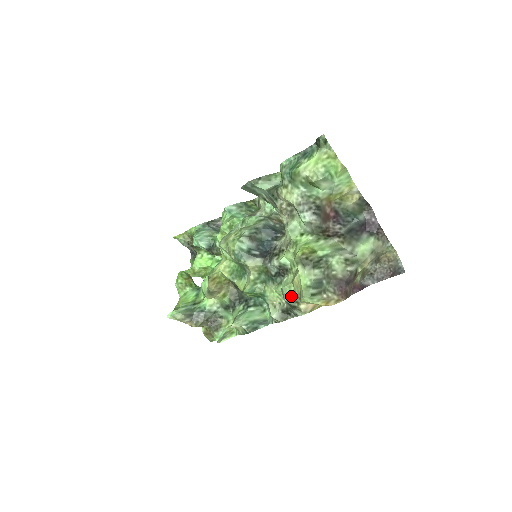
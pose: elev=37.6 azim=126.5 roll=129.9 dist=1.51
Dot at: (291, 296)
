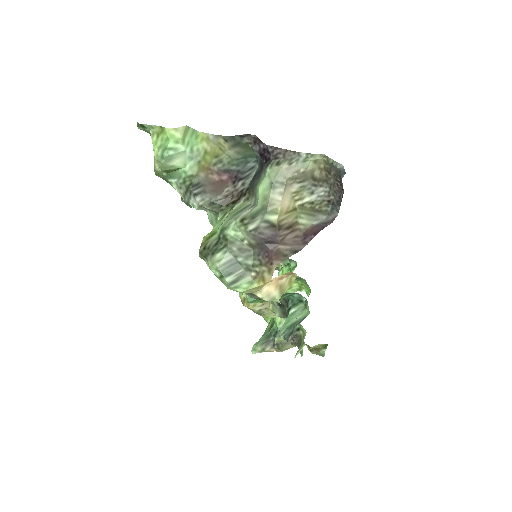
Dot at: occluded
